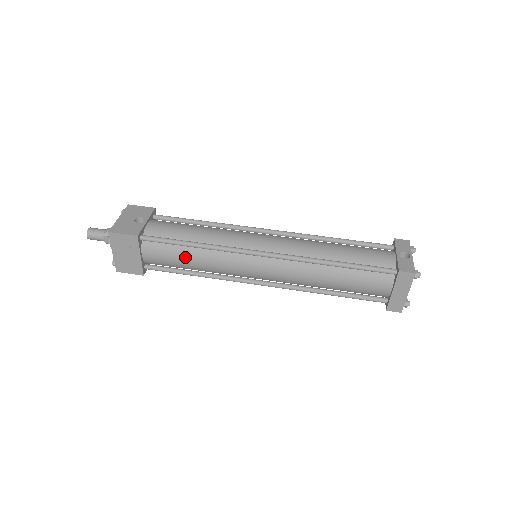
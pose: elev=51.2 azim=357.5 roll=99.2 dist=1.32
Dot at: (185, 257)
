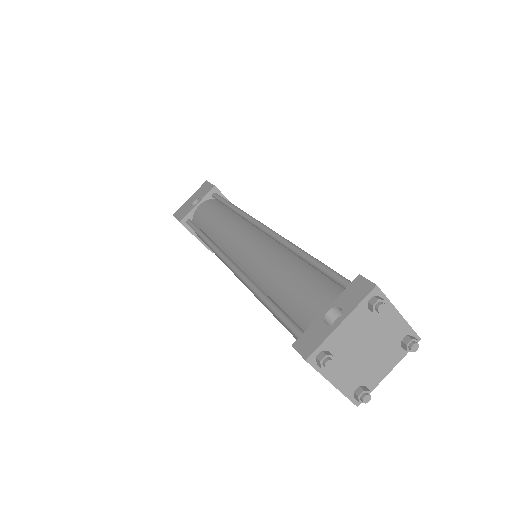
Dot at: (209, 247)
